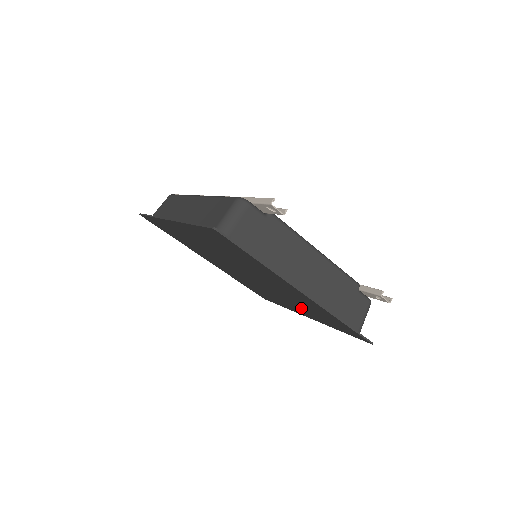
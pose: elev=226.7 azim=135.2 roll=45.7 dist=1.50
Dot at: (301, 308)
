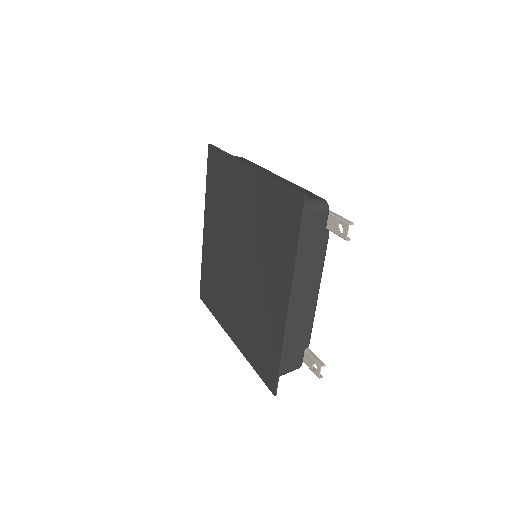
Dot at: (244, 323)
